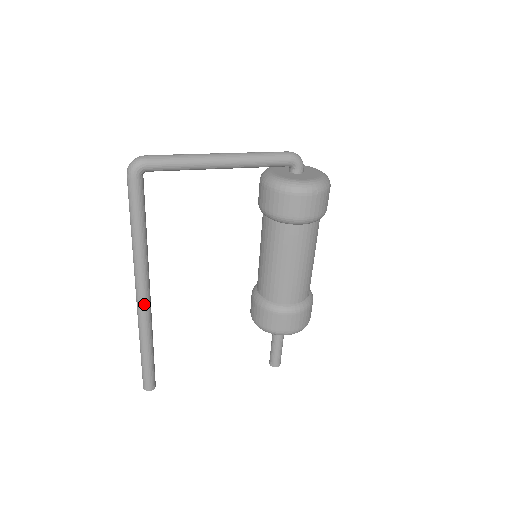
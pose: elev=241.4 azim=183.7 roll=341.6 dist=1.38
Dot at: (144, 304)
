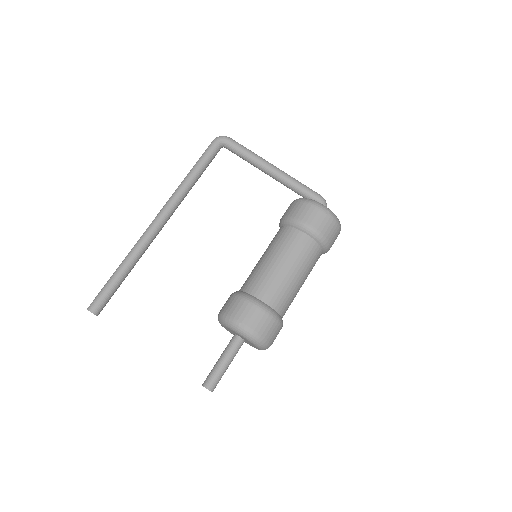
Dot at: (154, 226)
